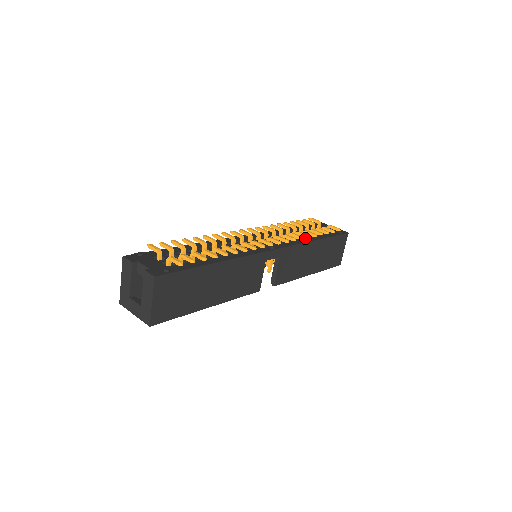
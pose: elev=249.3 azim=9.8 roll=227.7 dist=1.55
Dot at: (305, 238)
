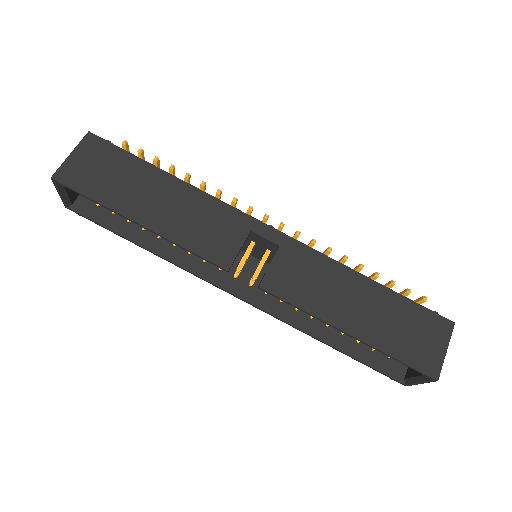
Dot at: occluded
